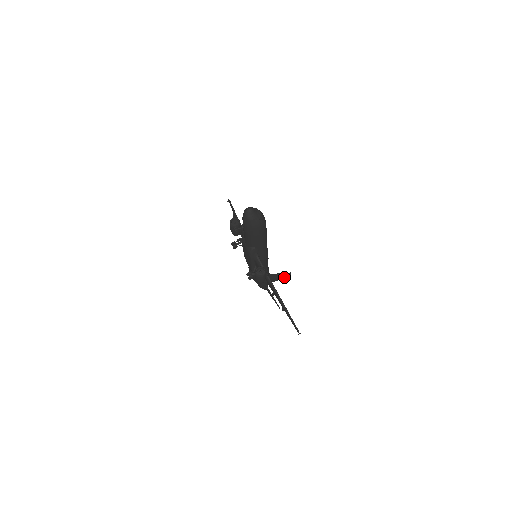
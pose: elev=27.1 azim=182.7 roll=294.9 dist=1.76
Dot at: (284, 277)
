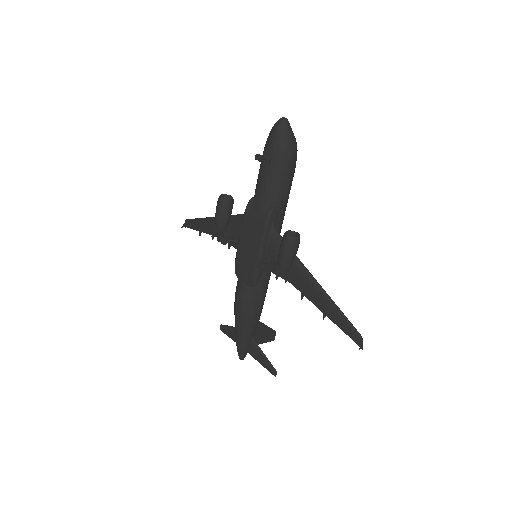
Dot at: (267, 339)
